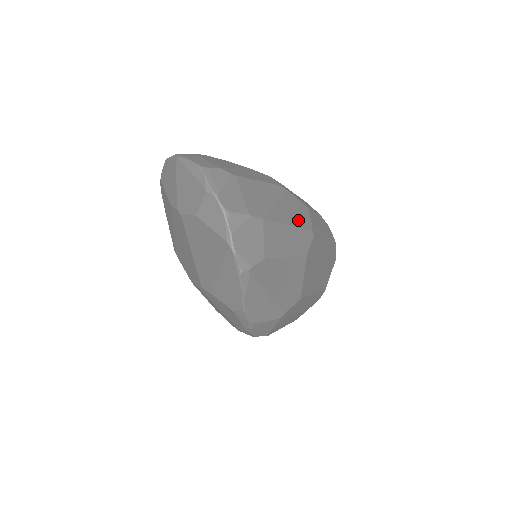
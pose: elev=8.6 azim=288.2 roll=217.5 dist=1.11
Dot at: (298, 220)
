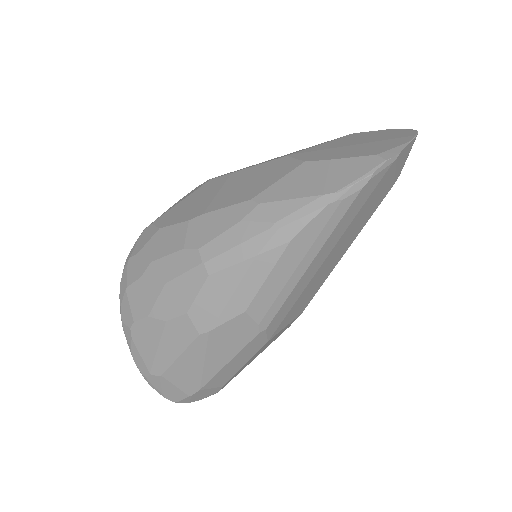
Dot at: (235, 346)
